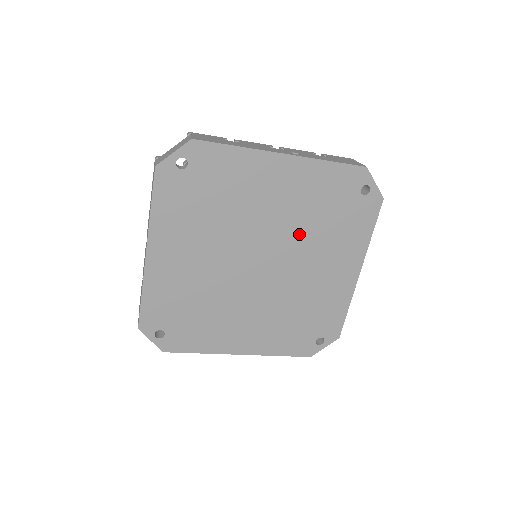
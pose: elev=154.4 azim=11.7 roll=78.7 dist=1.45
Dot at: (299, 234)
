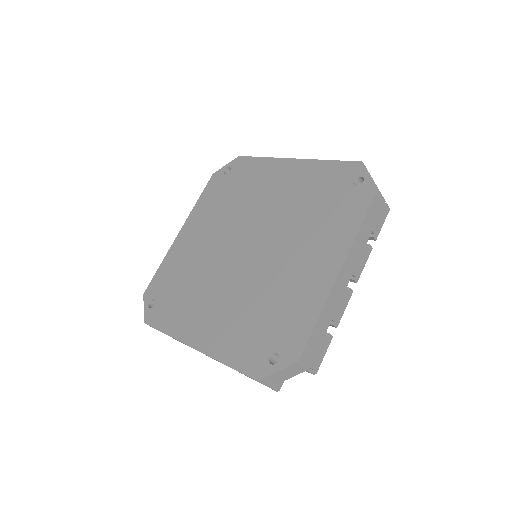
Dot at: (287, 222)
